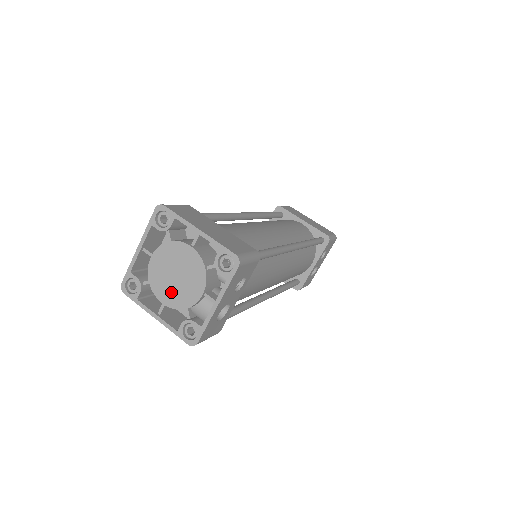
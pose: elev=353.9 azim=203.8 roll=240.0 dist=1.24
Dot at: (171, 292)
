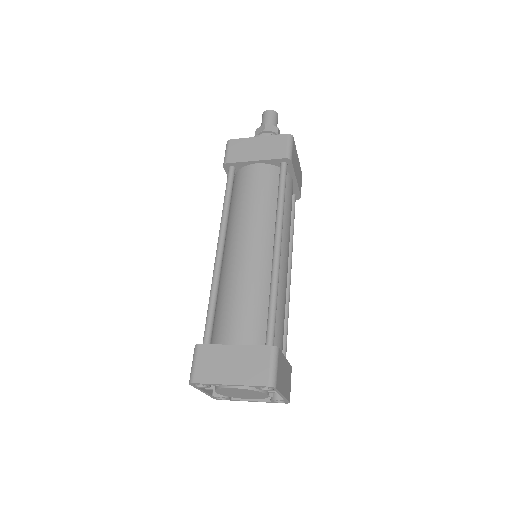
Dot at: (229, 394)
